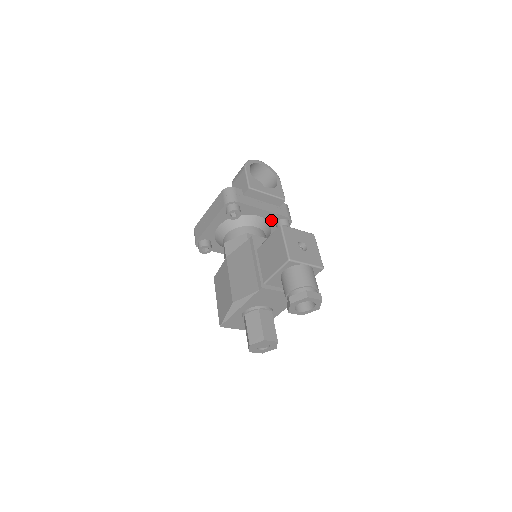
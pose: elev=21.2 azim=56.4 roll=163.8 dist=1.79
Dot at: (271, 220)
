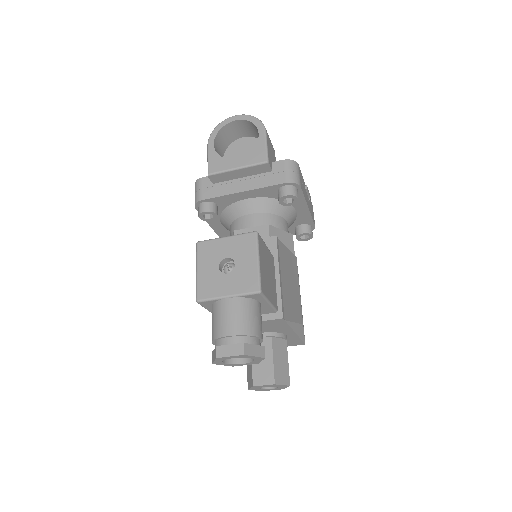
Dot at: (269, 194)
